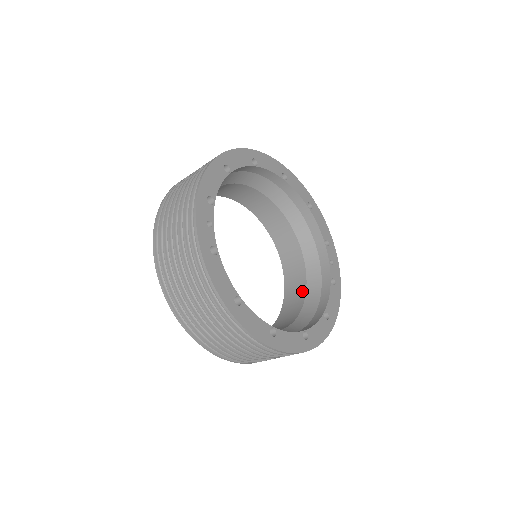
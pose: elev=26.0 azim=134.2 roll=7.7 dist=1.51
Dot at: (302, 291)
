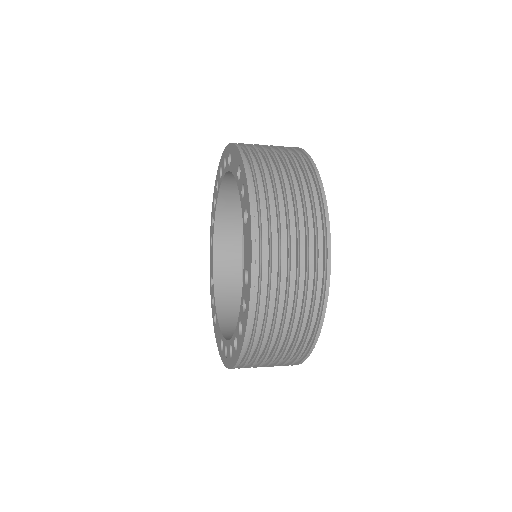
Dot at: (240, 215)
